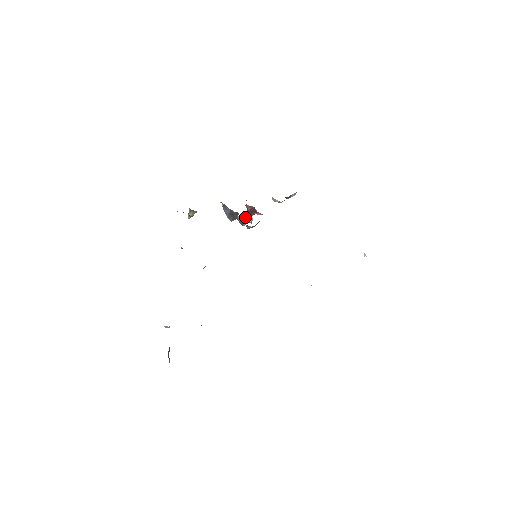
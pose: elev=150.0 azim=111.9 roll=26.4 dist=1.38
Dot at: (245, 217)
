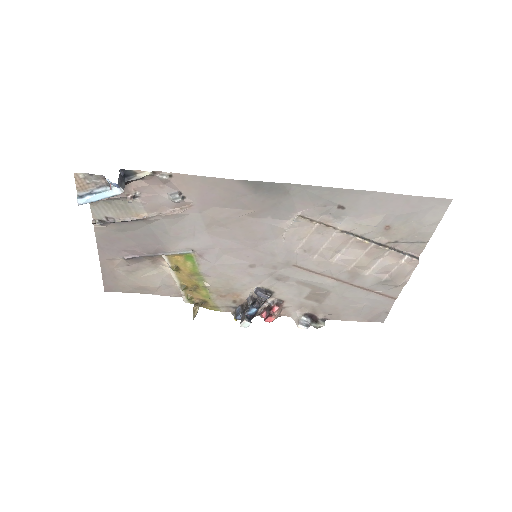
Dot at: (256, 300)
